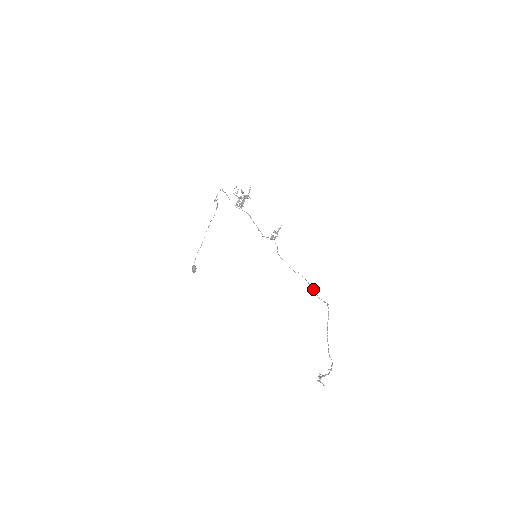
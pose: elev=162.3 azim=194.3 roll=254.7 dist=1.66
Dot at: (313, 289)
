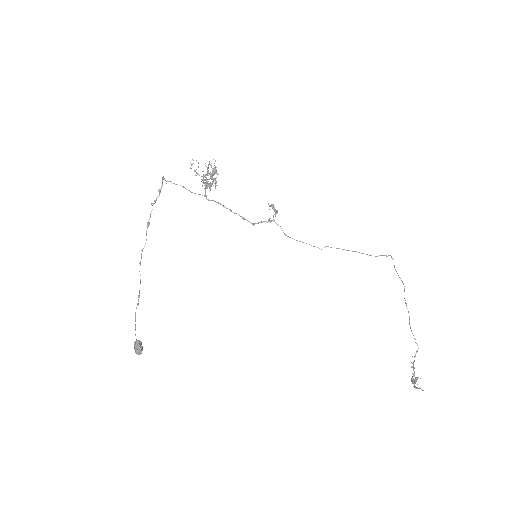
Dot at: occluded
